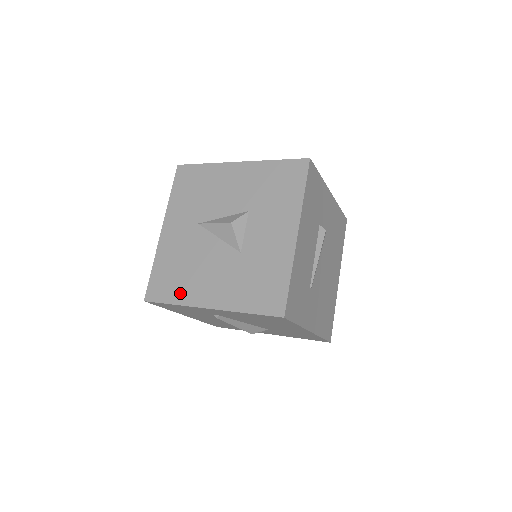
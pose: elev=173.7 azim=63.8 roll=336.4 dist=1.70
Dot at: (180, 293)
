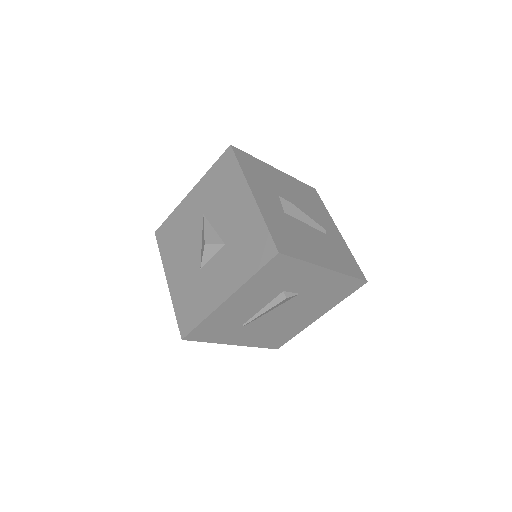
Dot at: (166, 252)
